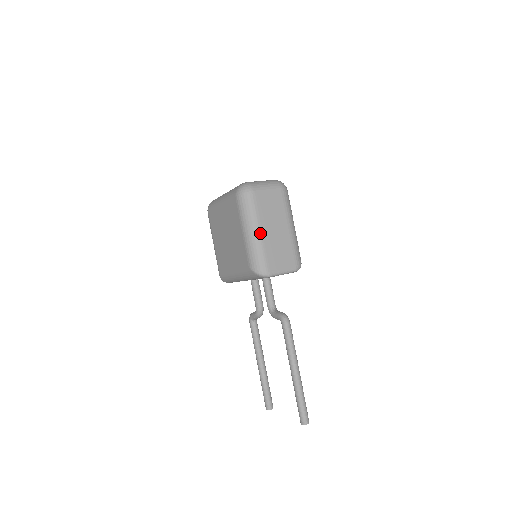
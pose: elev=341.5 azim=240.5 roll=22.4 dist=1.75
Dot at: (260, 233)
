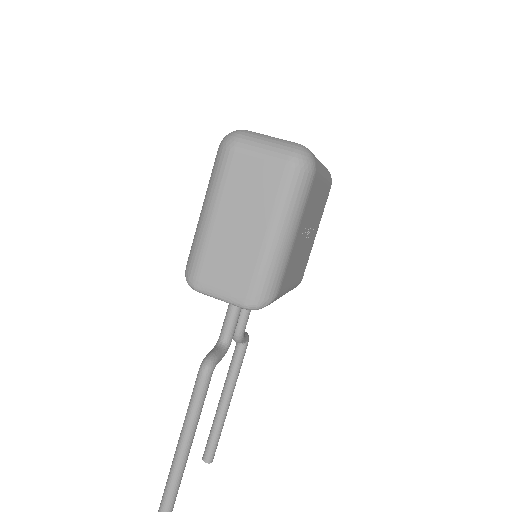
Dot at: (211, 218)
